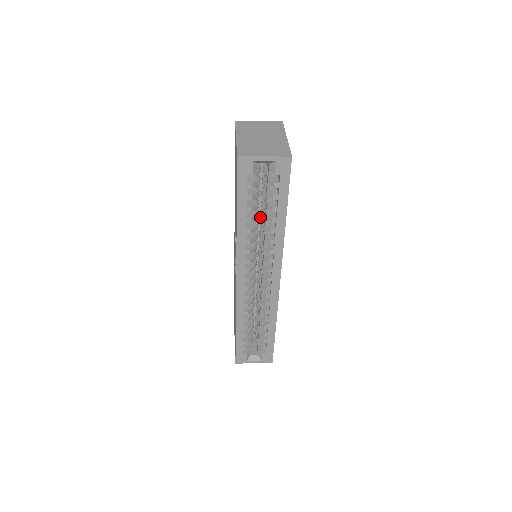
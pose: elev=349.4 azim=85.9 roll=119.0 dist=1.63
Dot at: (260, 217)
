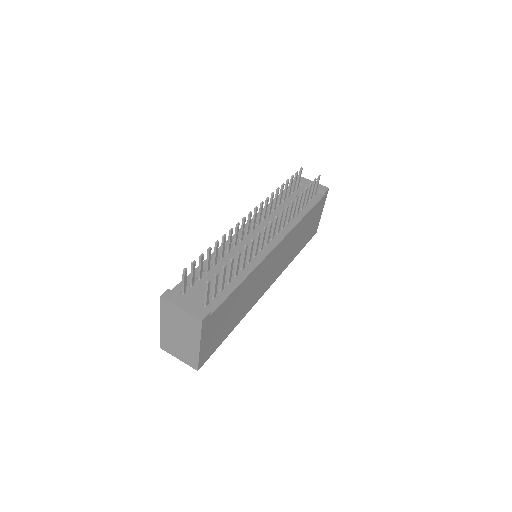
Dot at: occluded
